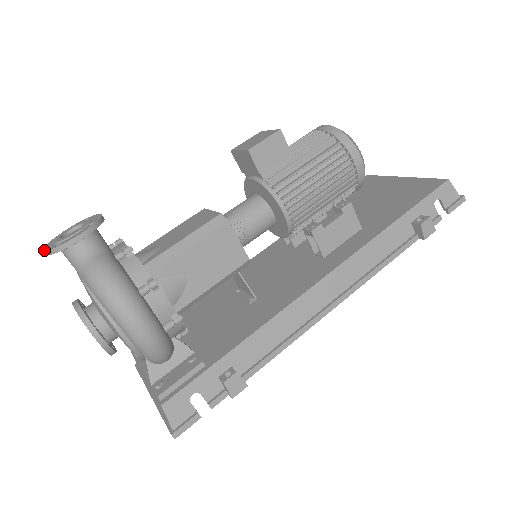
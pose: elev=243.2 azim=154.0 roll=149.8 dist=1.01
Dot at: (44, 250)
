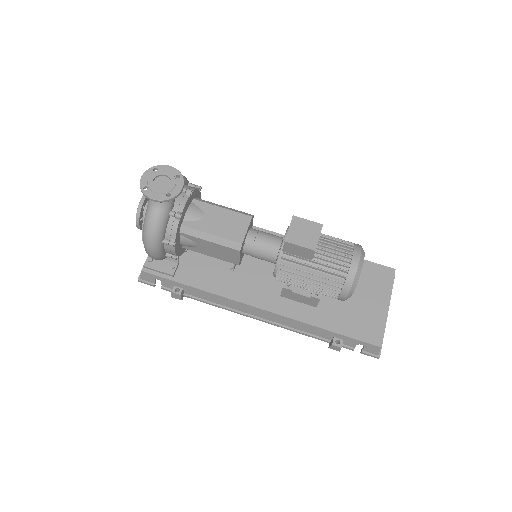
Dot at: (140, 179)
